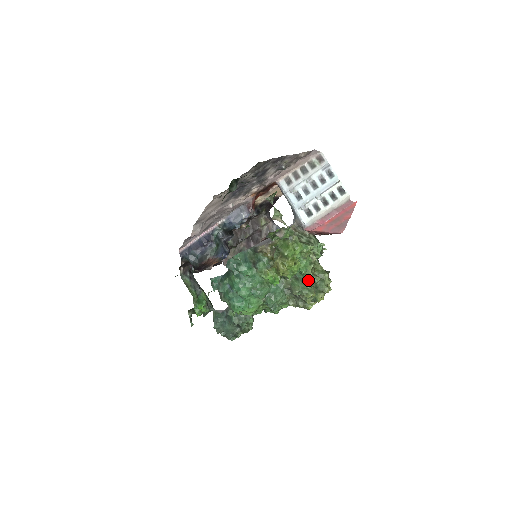
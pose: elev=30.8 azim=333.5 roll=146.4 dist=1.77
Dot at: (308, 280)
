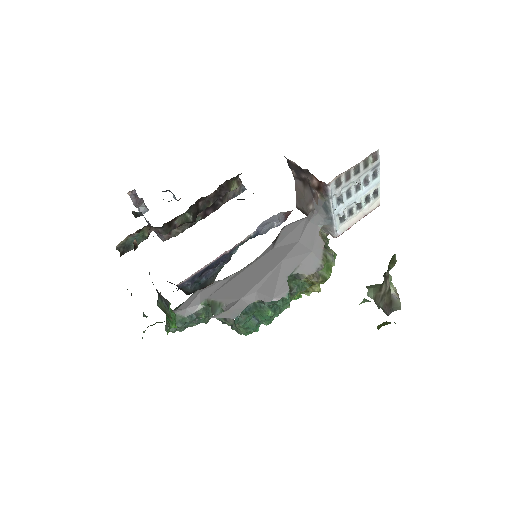
Dot at: occluded
